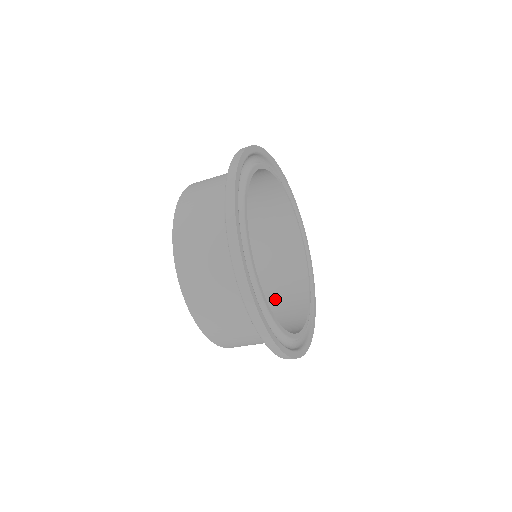
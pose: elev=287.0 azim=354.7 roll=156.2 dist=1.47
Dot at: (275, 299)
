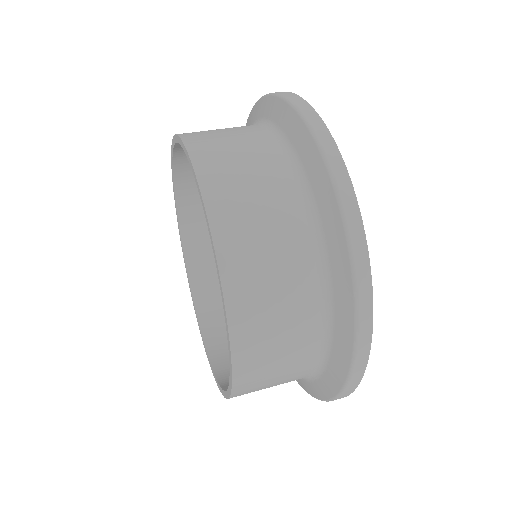
Dot at: occluded
